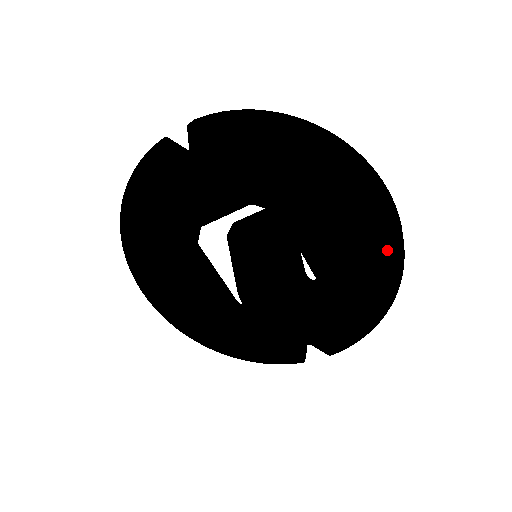
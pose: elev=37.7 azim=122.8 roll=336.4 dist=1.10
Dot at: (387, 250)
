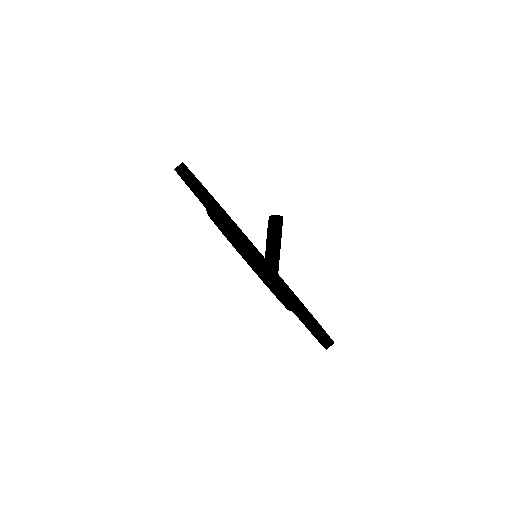
Dot at: occluded
